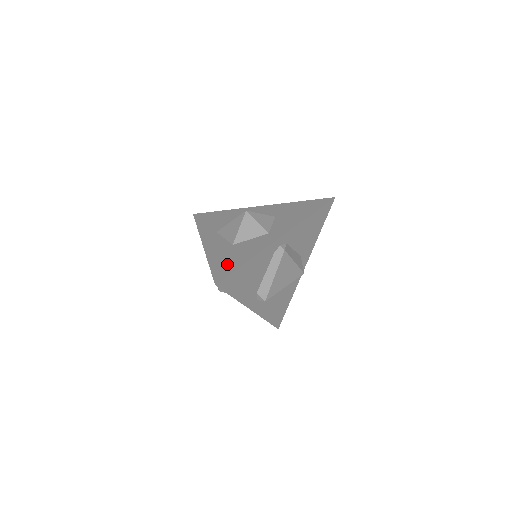
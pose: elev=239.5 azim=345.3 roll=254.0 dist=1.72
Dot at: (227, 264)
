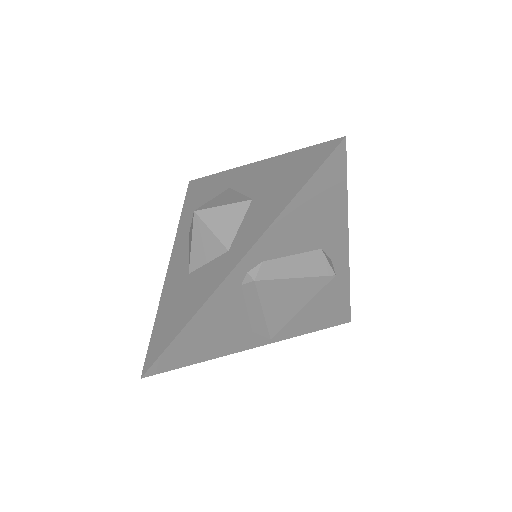
Dot at: (166, 327)
